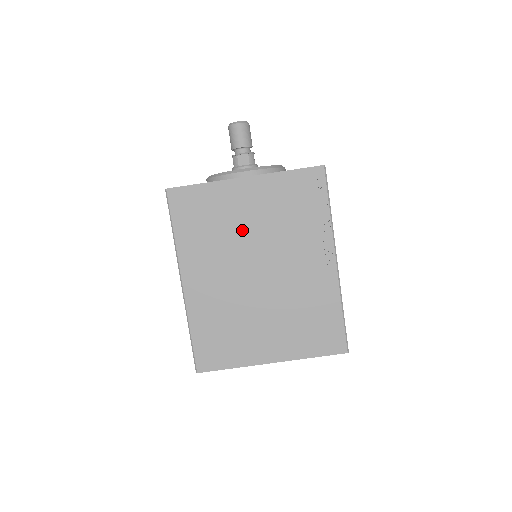
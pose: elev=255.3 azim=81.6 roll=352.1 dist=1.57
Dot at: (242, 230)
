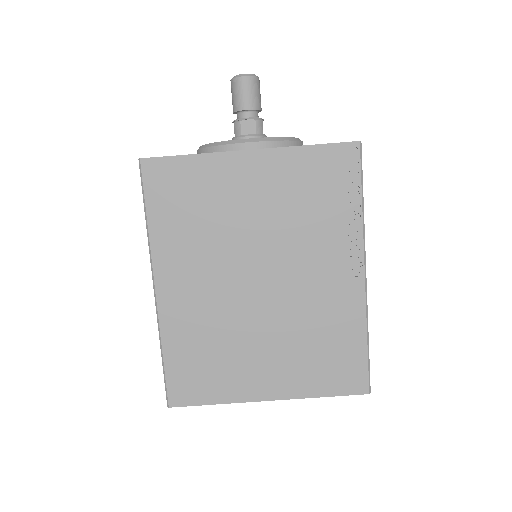
Dot at: (241, 223)
